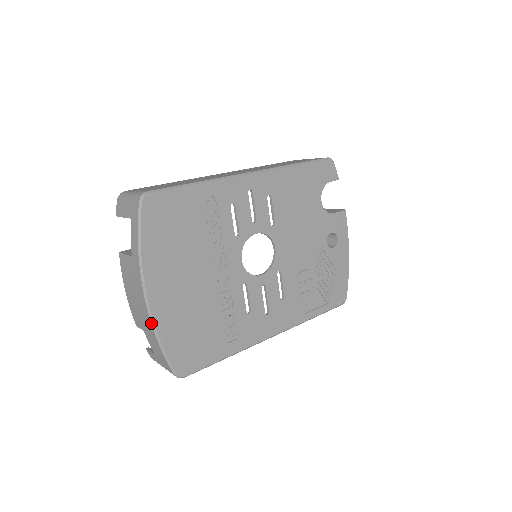
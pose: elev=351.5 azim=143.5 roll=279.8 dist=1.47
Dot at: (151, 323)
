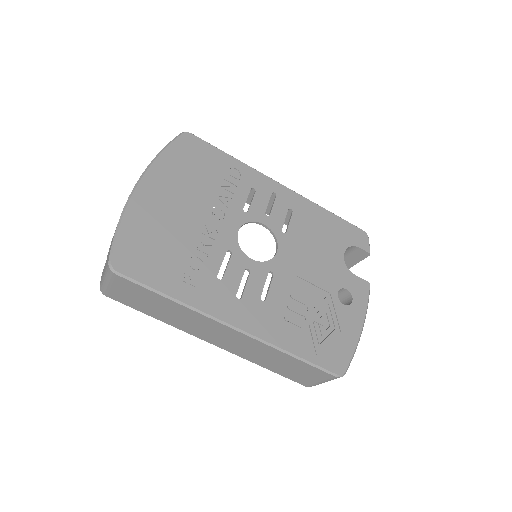
Dot at: (125, 205)
